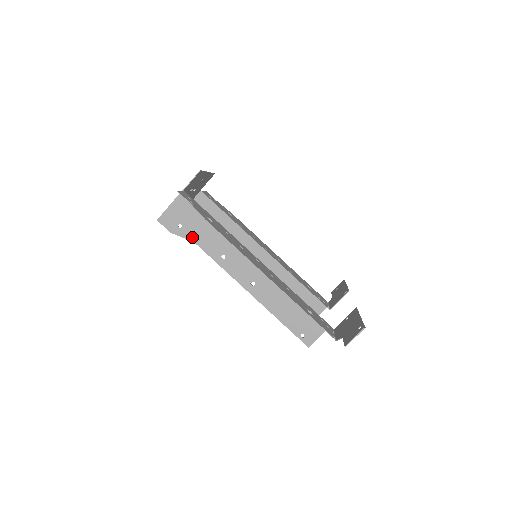
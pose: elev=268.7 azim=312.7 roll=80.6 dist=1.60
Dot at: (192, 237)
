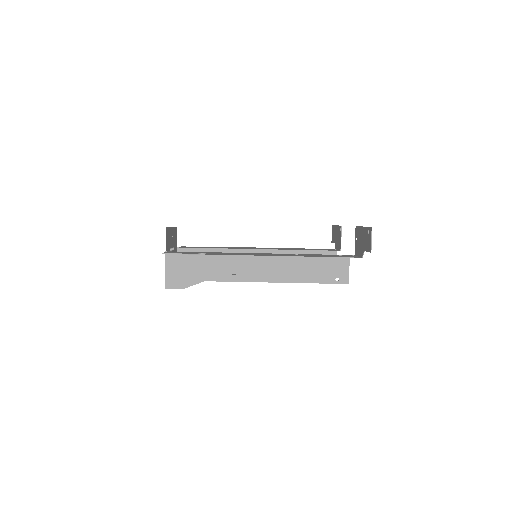
Dot at: (200, 279)
